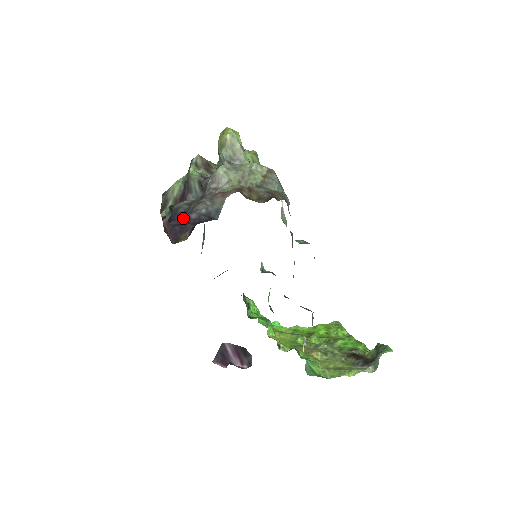
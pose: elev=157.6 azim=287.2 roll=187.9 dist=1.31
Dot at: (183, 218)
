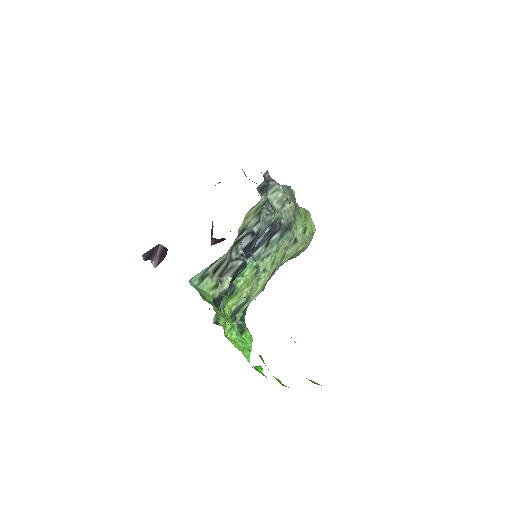
Dot at: occluded
